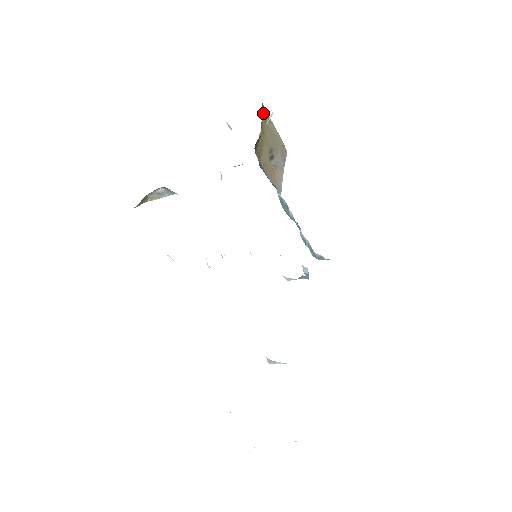
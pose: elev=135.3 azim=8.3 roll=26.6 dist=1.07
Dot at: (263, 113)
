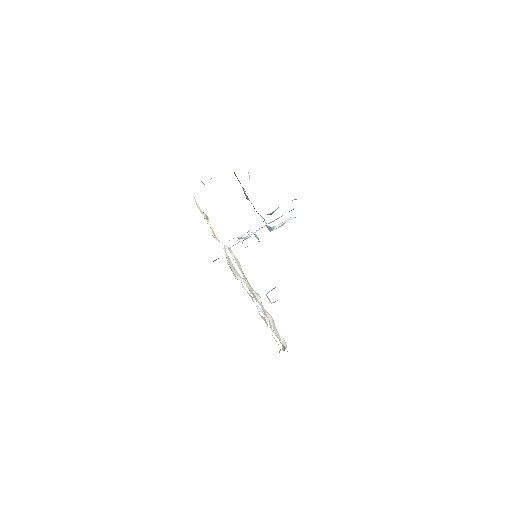
Dot at: occluded
